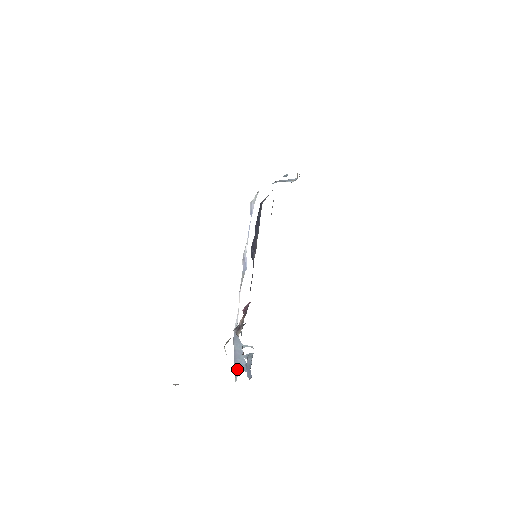
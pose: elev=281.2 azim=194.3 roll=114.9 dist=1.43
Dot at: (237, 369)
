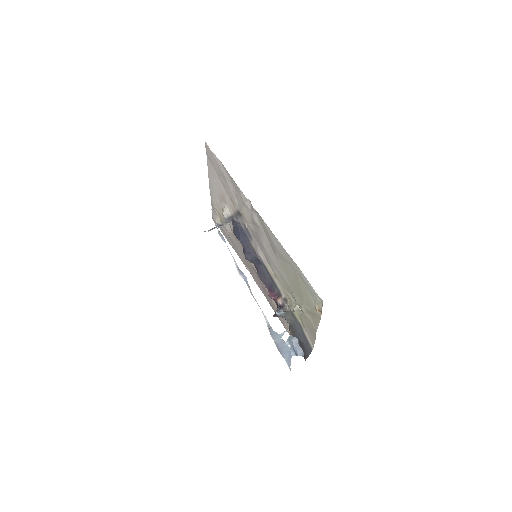
Dot at: (287, 359)
